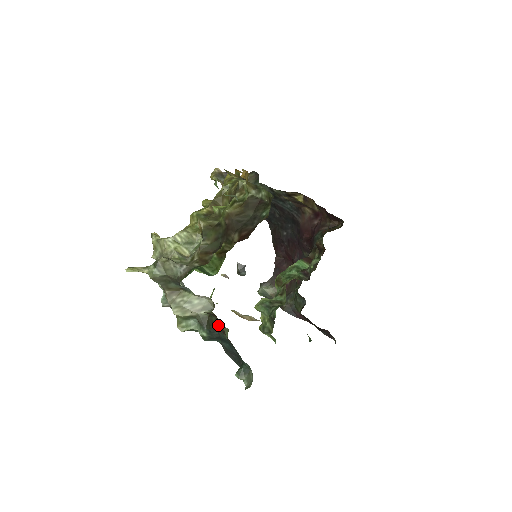
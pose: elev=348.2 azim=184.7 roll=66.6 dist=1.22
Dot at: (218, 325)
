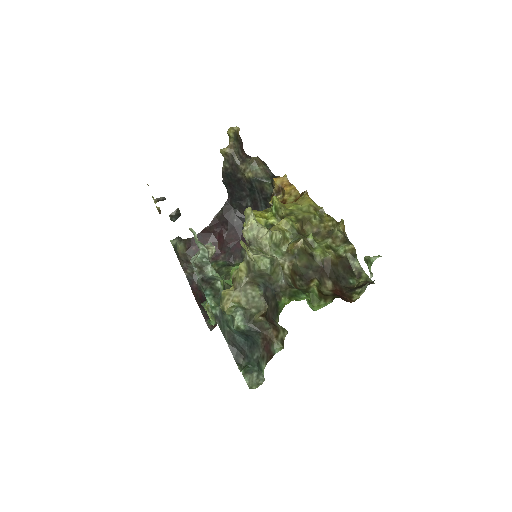
Dot at: (267, 333)
